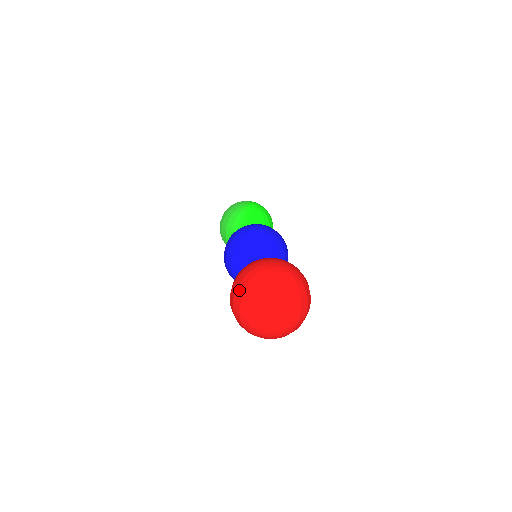
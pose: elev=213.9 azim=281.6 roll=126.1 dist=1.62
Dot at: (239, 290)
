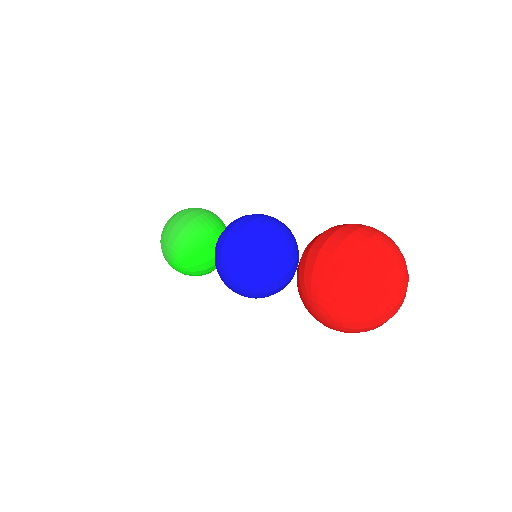
Dot at: (361, 233)
